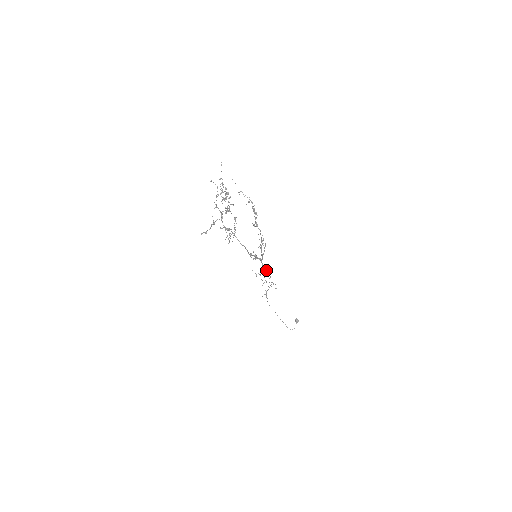
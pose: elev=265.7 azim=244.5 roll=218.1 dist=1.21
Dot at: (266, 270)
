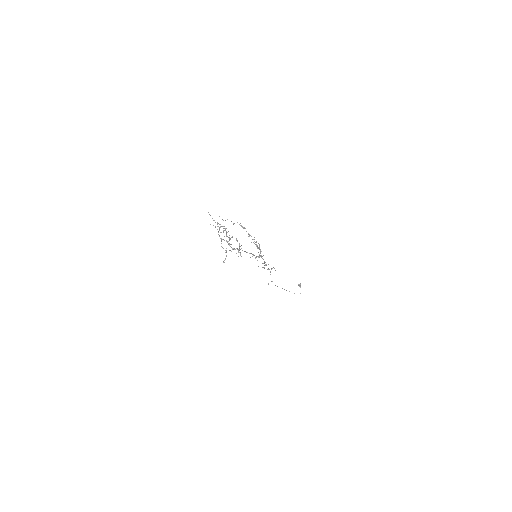
Dot at: (264, 262)
